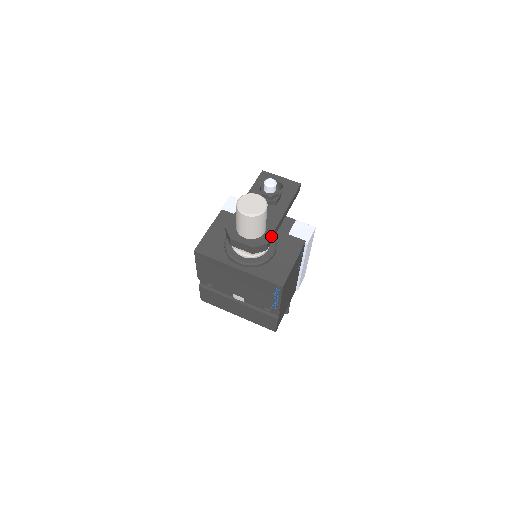
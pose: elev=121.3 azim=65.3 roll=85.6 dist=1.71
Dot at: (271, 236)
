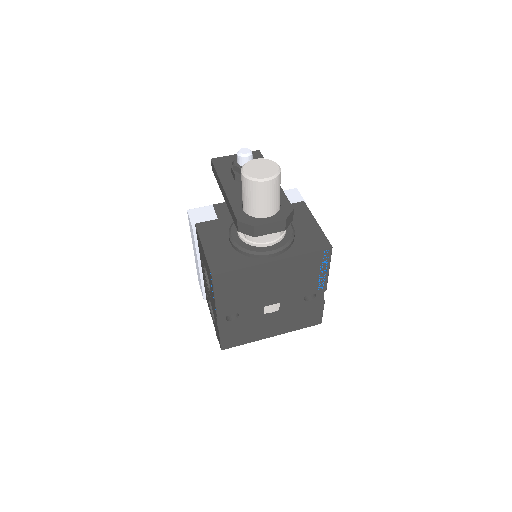
Dot at: (289, 201)
